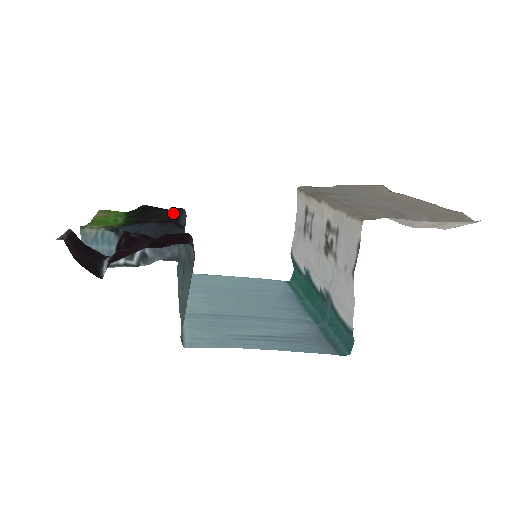
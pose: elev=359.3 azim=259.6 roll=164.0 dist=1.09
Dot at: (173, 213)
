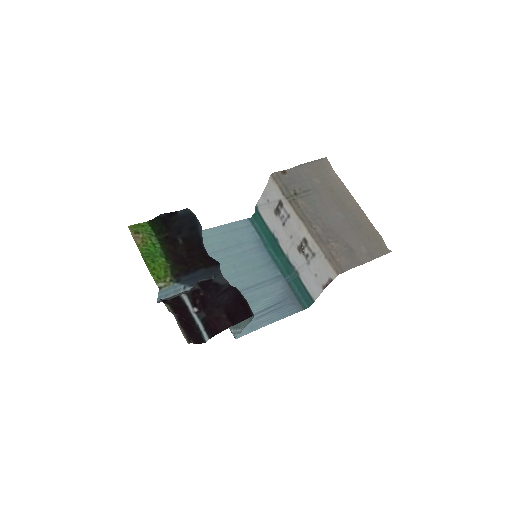
Dot at: (191, 226)
